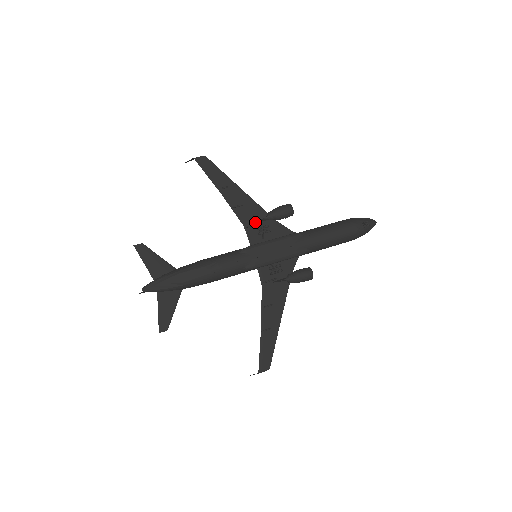
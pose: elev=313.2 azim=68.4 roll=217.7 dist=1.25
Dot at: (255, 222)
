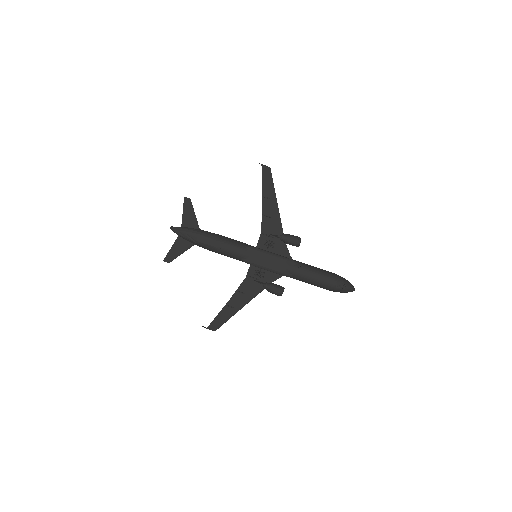
Dot at: (270, 234)
